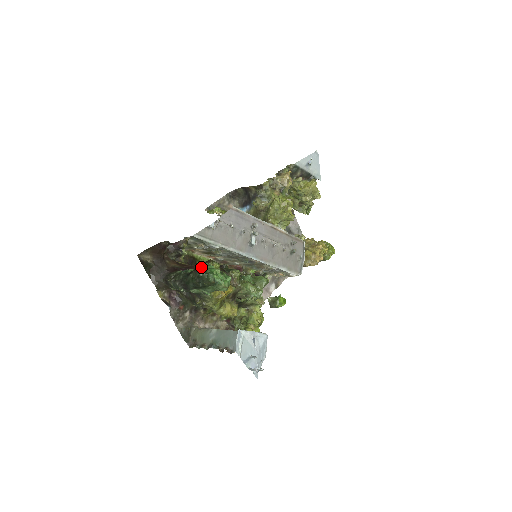
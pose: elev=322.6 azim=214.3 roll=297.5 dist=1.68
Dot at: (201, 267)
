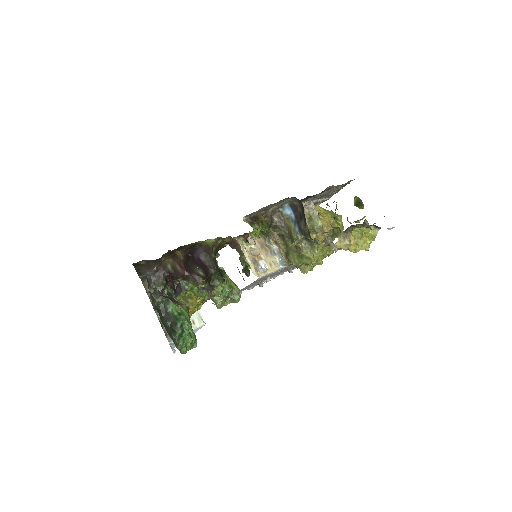
Dot at: (178, 333)
